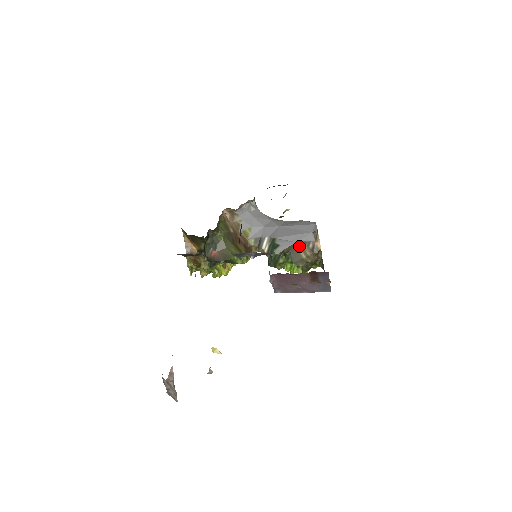
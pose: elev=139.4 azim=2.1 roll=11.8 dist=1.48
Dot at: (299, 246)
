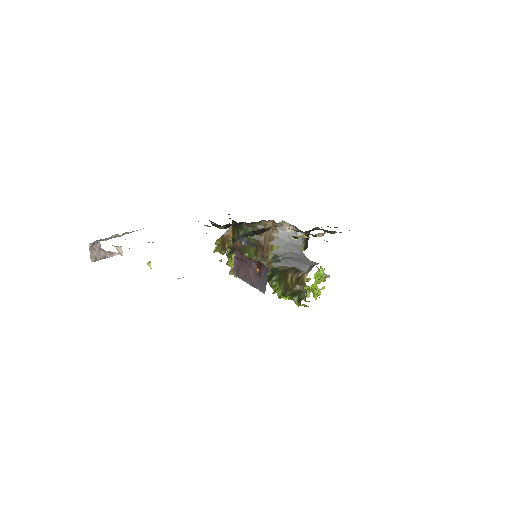
Dot at: (293, 270)
